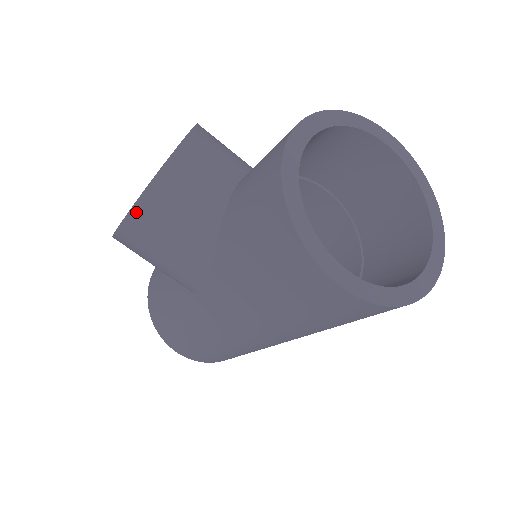
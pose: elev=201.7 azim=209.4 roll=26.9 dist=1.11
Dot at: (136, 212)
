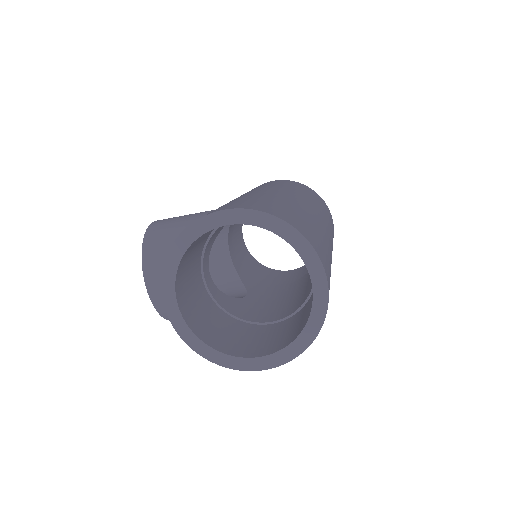
Dot at: occluded
